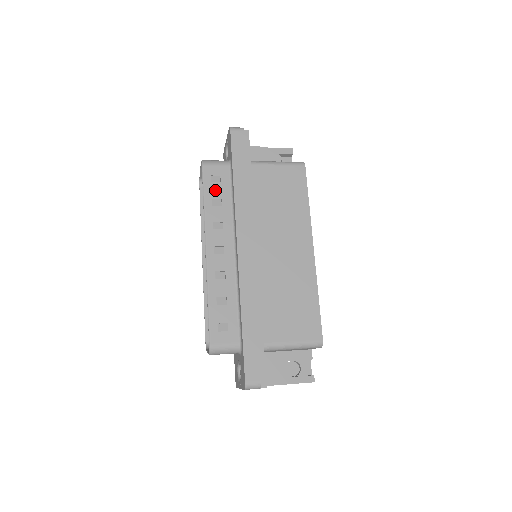
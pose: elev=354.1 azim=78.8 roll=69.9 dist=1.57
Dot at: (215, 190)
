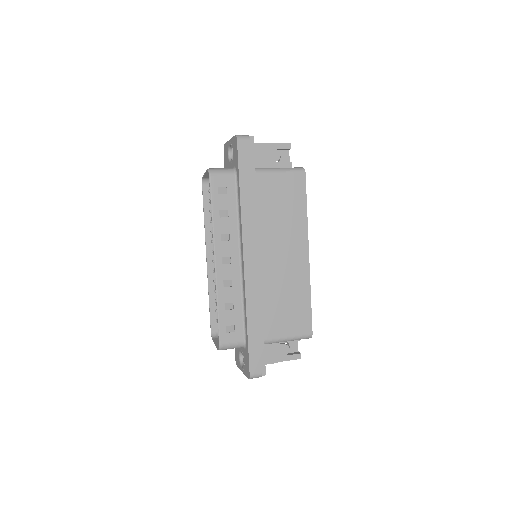
Dot at: (222, 202)
